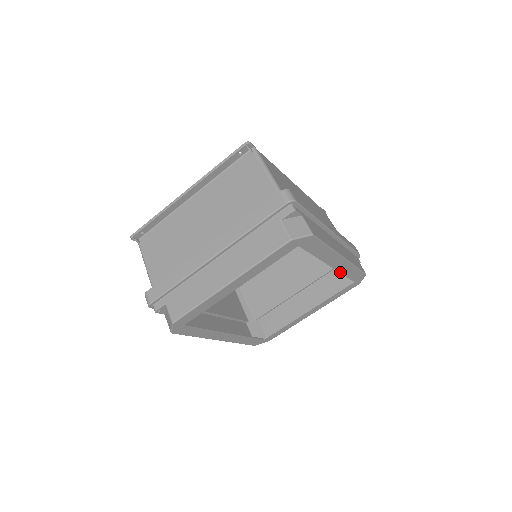
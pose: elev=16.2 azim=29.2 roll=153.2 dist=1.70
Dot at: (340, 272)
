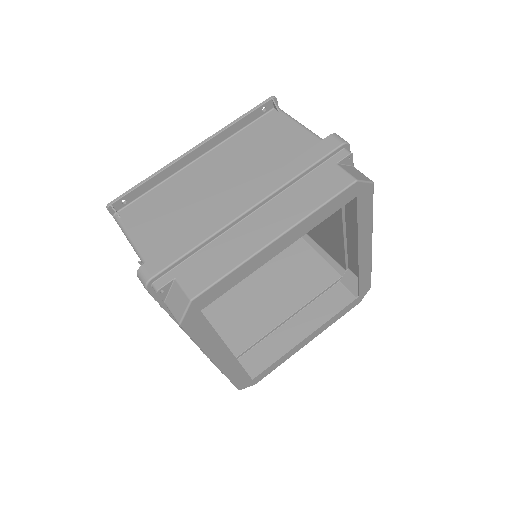
Dot at: (359, 271)
